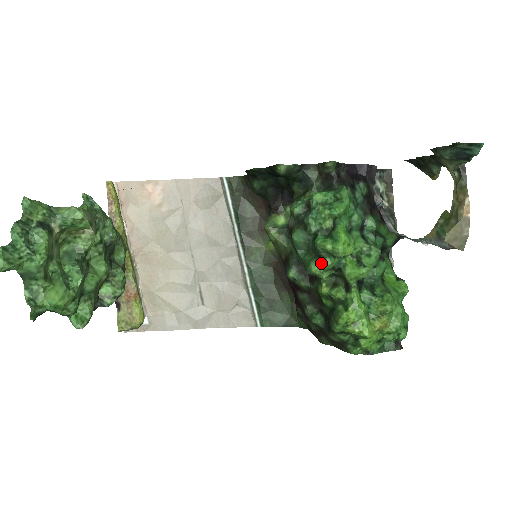
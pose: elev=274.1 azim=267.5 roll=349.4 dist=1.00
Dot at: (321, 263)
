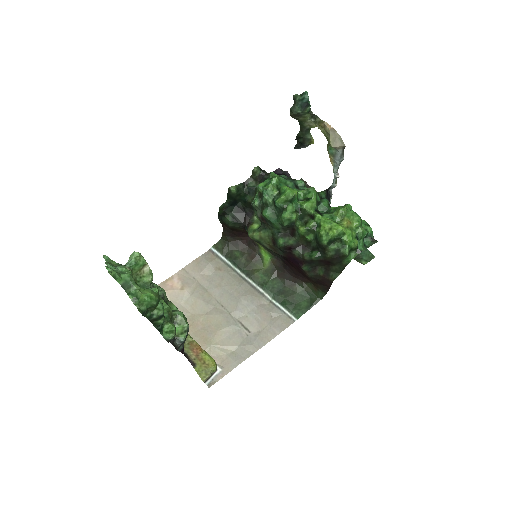
Dot at: (287, 210)
